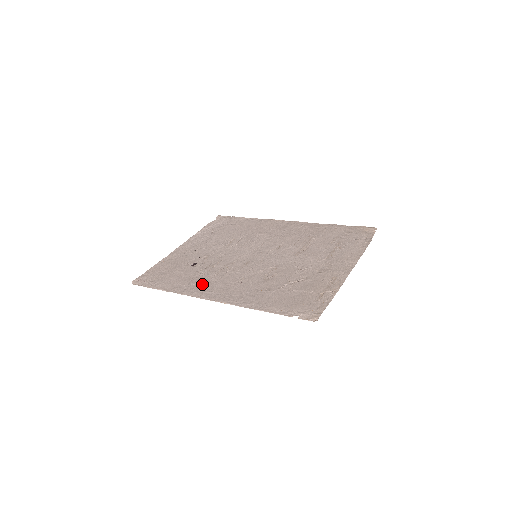
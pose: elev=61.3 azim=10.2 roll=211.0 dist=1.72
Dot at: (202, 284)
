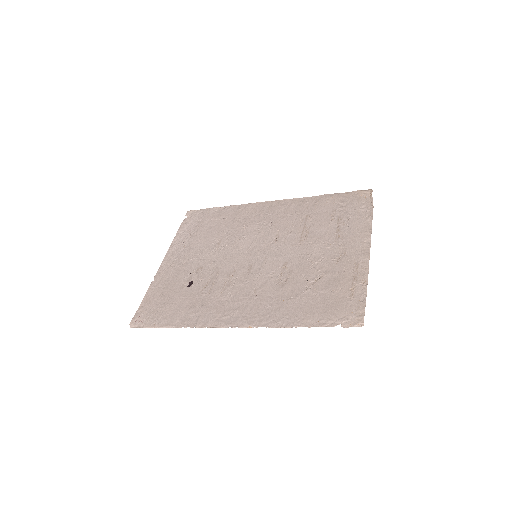
Dot at: (213, 308)
